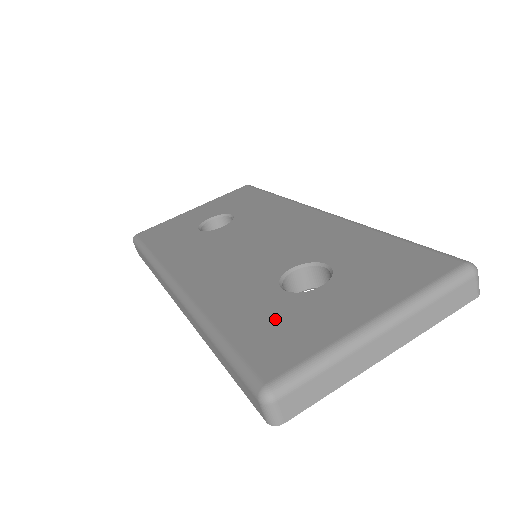
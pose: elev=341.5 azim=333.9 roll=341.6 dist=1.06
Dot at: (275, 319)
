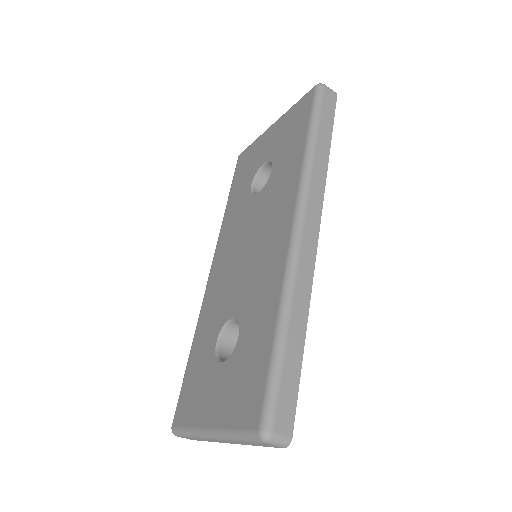
Dot at: (198, 374)
